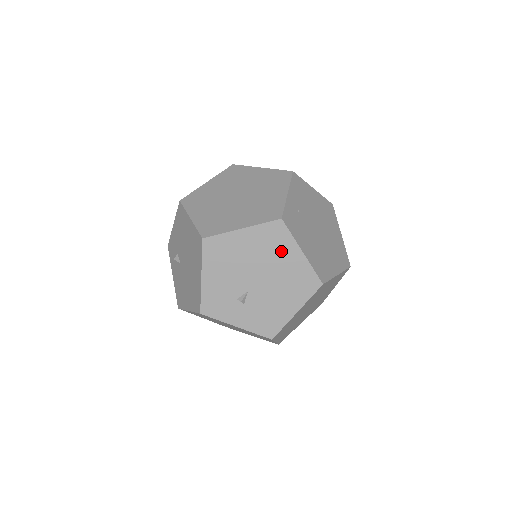
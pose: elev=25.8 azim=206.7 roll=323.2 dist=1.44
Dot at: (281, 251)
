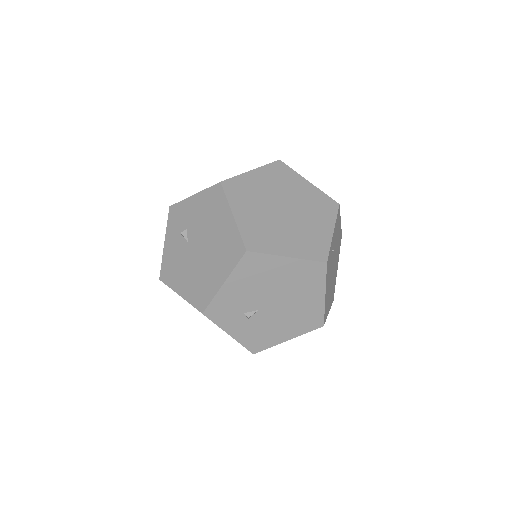
Dot at: (308, 288)
